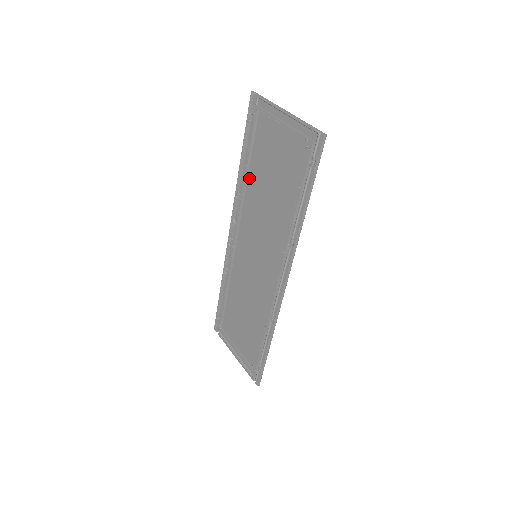
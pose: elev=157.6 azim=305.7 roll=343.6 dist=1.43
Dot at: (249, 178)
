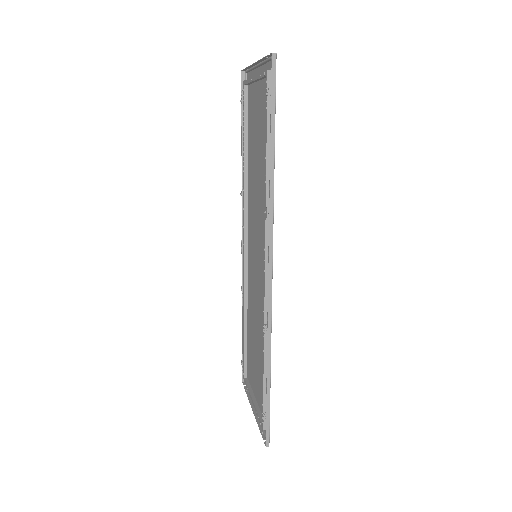
Dot at: (248, 166)
